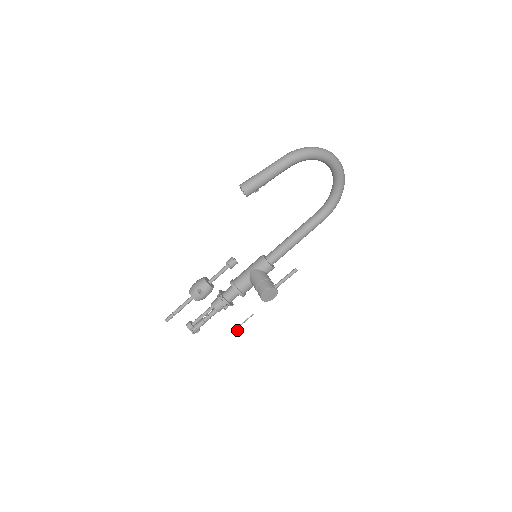
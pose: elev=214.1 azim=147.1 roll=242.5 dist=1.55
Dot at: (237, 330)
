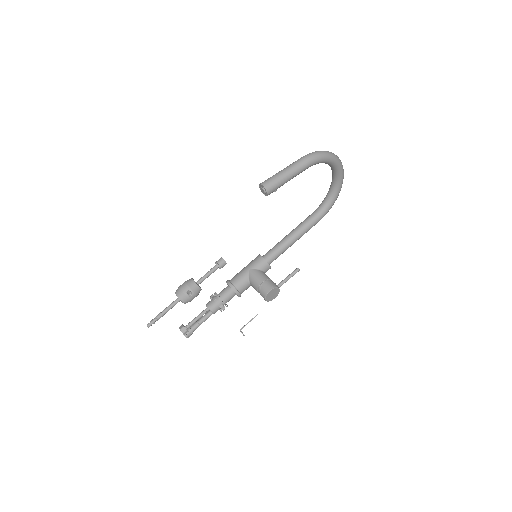
Dot at: (241, 331)
